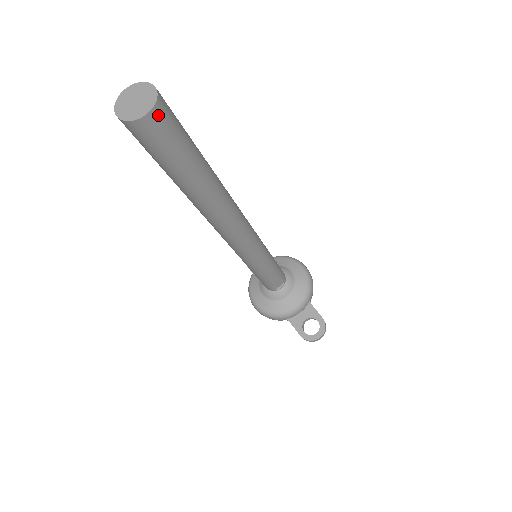
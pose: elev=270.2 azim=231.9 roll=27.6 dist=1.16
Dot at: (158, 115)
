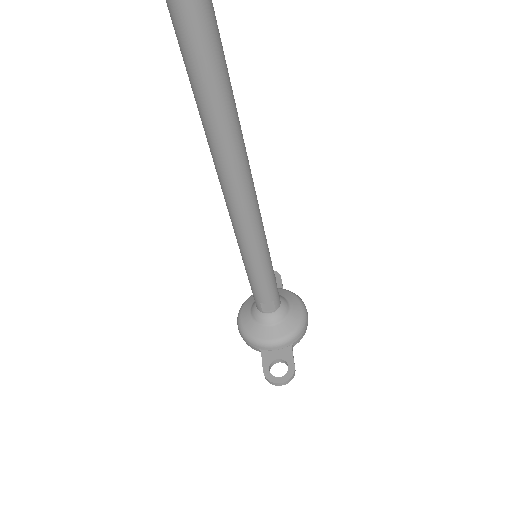
Dot at: (197, 5)
